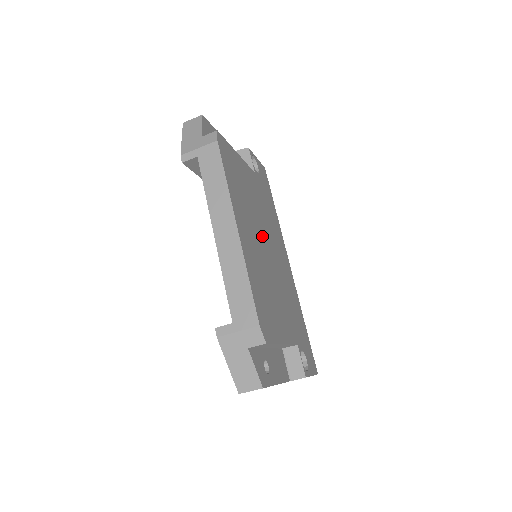
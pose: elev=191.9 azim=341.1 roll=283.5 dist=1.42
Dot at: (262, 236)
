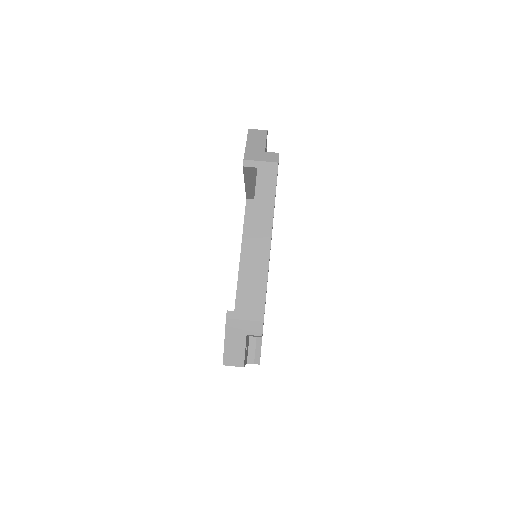
Dot at: occluded
